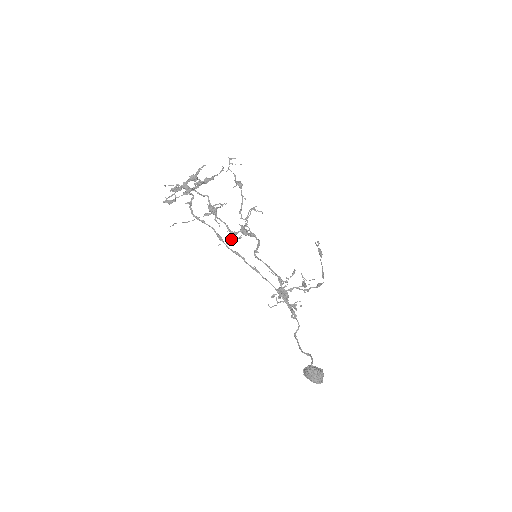
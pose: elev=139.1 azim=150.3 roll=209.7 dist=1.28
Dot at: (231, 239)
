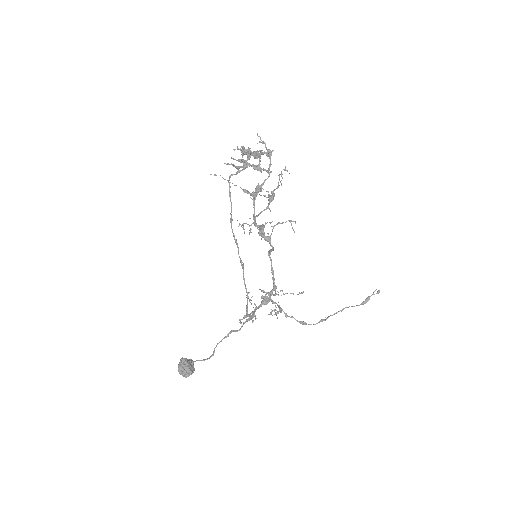
Dot at: (243, 227)
